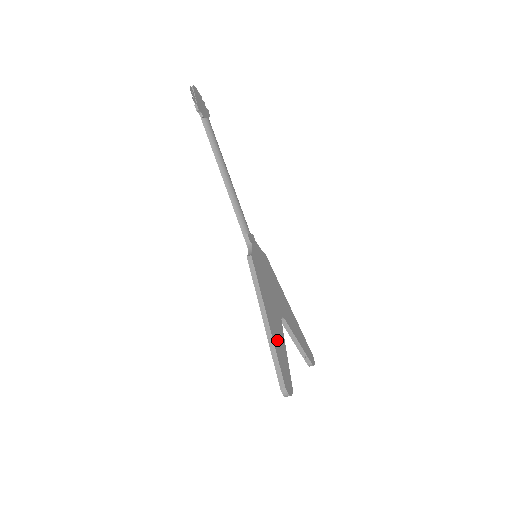
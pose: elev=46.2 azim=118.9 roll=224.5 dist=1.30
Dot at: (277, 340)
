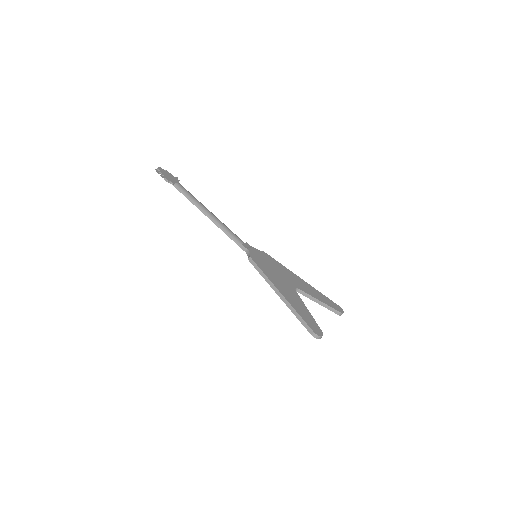
Dot at: (295, 304)
